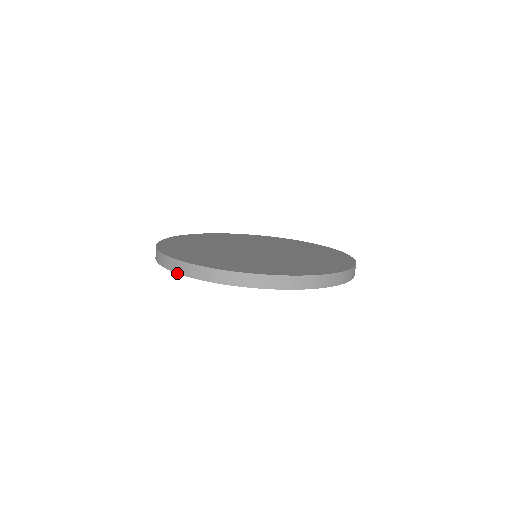
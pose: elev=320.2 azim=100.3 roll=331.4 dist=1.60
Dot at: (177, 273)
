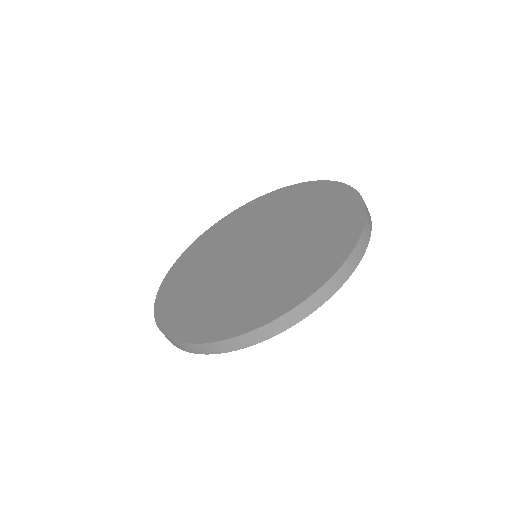
Dot at: occluded
